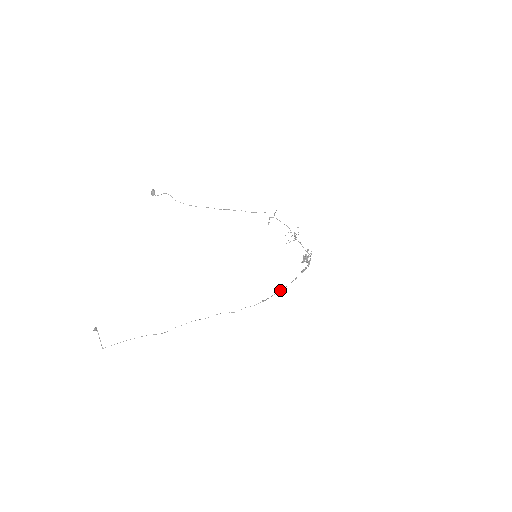
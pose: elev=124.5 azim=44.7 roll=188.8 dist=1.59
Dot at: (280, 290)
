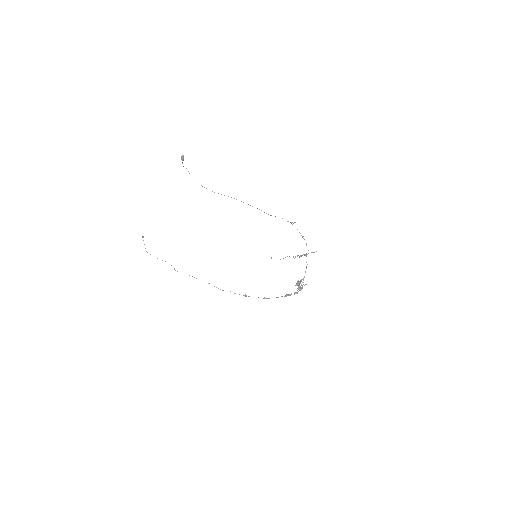
Dot at: occluded
